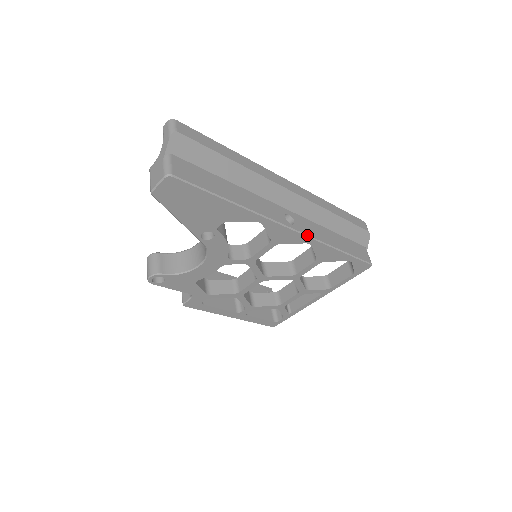
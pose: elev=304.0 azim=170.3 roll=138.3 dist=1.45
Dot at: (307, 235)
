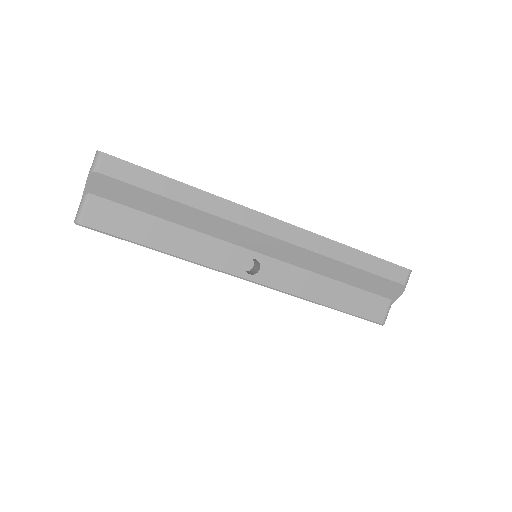
Dot at: (272, 288)
